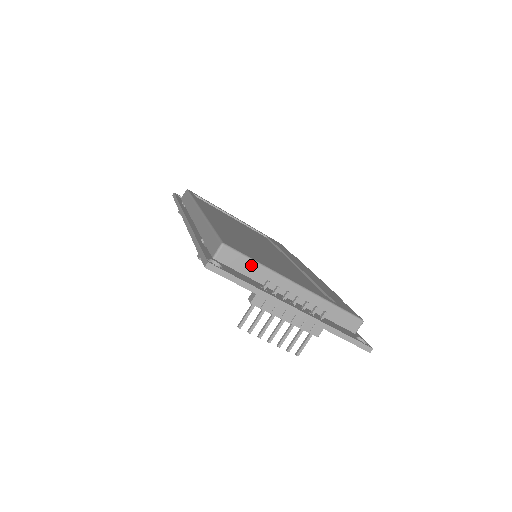
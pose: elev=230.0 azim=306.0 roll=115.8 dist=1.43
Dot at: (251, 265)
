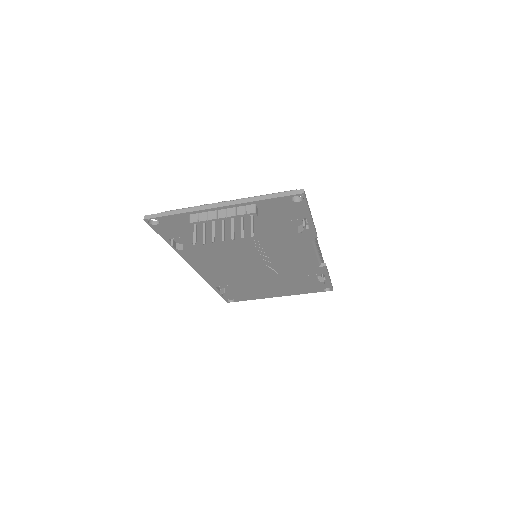
Dot at: occluded
